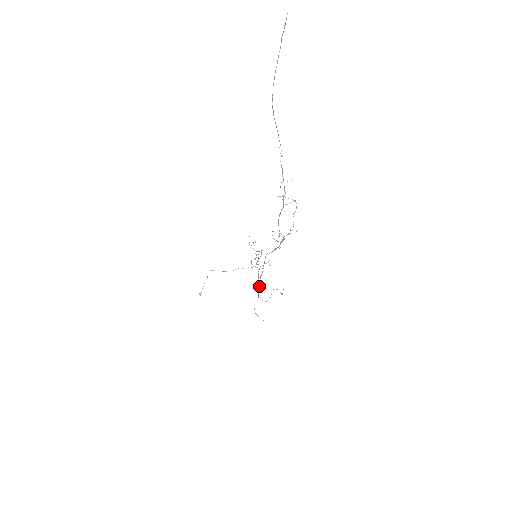
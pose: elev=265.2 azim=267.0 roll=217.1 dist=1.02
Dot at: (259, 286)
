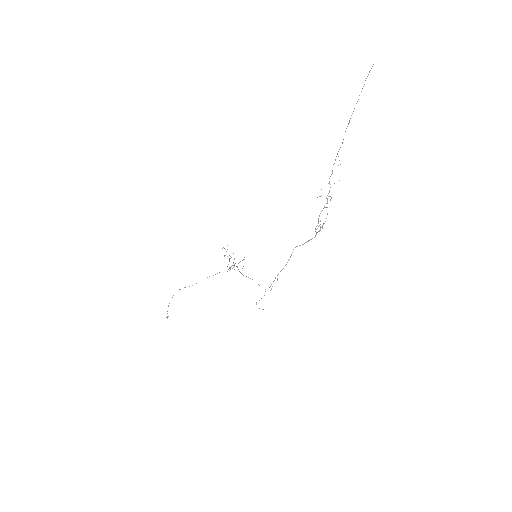
Dot at: (275, 278)
